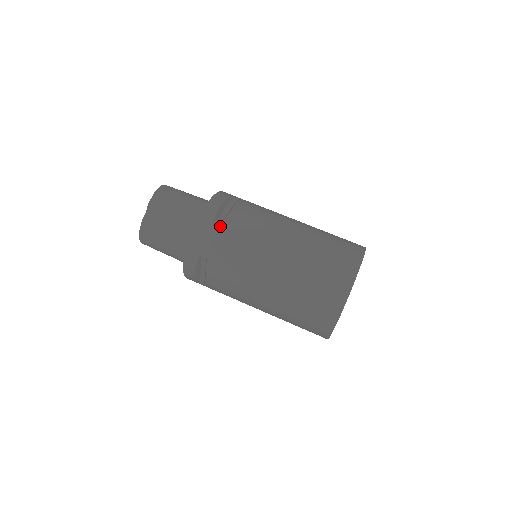
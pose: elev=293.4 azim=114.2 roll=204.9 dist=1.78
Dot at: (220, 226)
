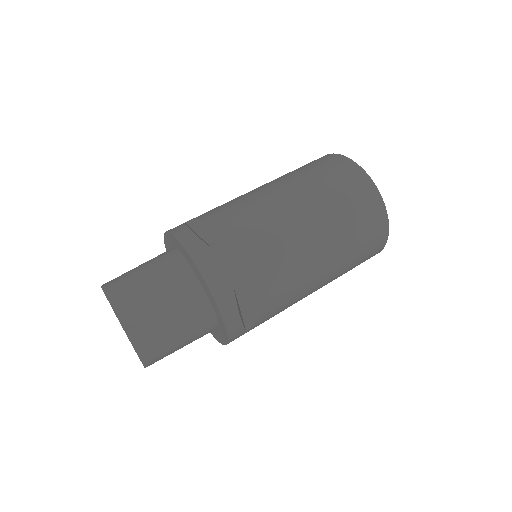
Dot at: (220, 243)
